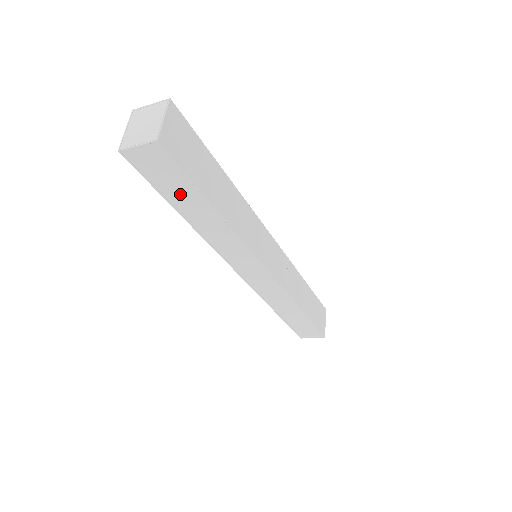
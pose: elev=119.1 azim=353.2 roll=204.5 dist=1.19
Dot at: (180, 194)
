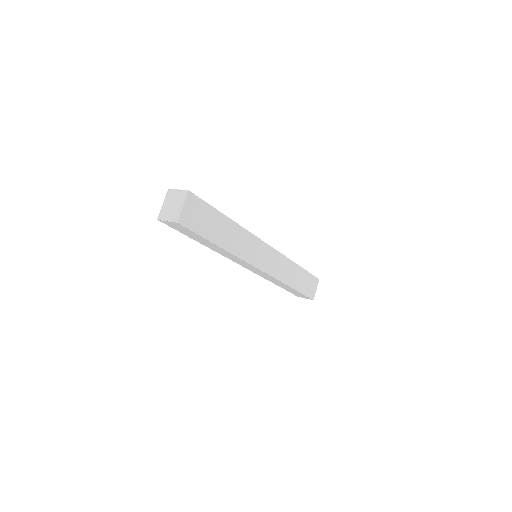
Dot at: (196, 237)
